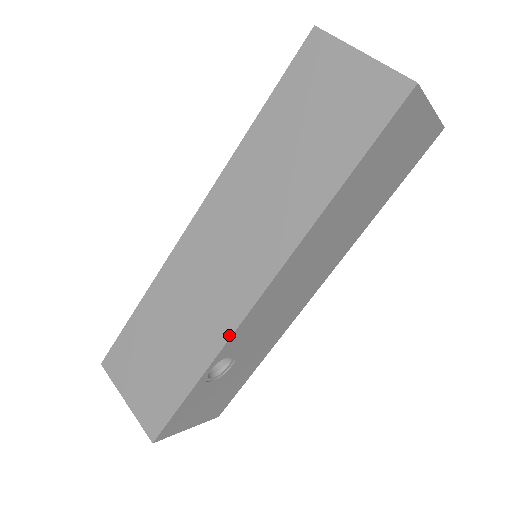
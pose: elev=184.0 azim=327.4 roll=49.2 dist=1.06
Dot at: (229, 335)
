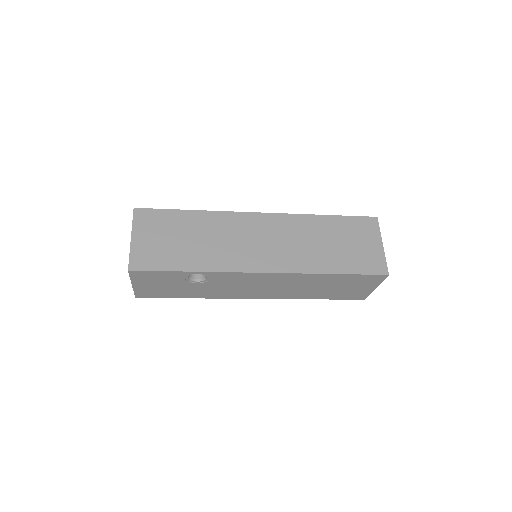
Dot at: (229, 271)
